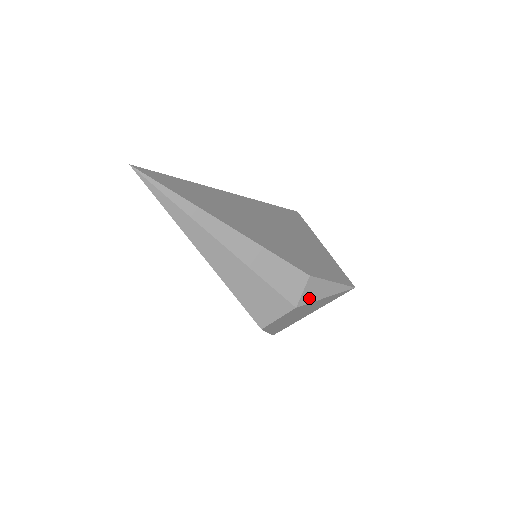
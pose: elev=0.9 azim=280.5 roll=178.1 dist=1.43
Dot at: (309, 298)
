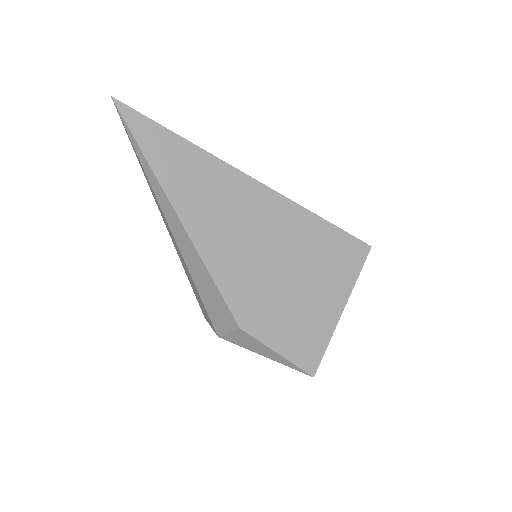
Dot at: (238, 342)
